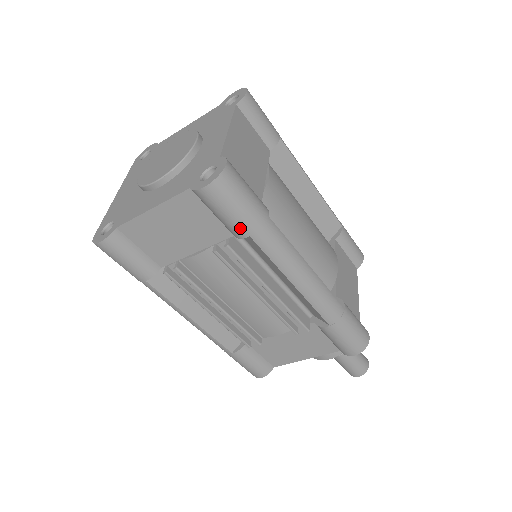
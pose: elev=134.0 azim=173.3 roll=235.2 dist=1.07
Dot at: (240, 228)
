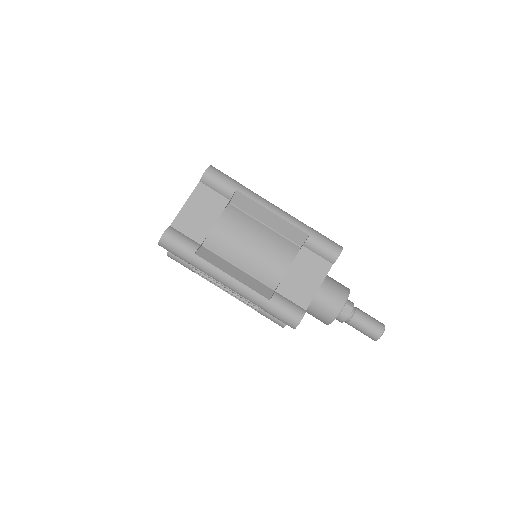
Dot at: occluded
